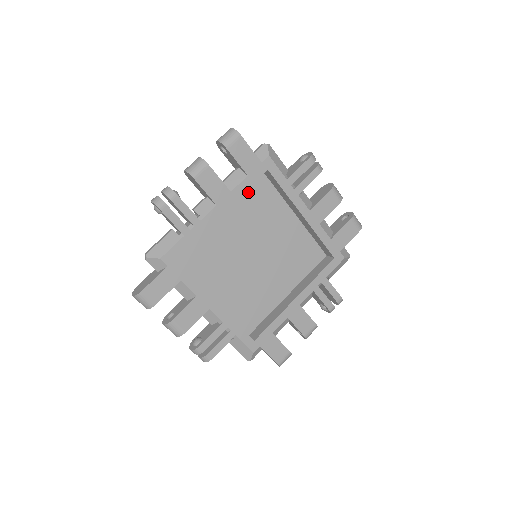
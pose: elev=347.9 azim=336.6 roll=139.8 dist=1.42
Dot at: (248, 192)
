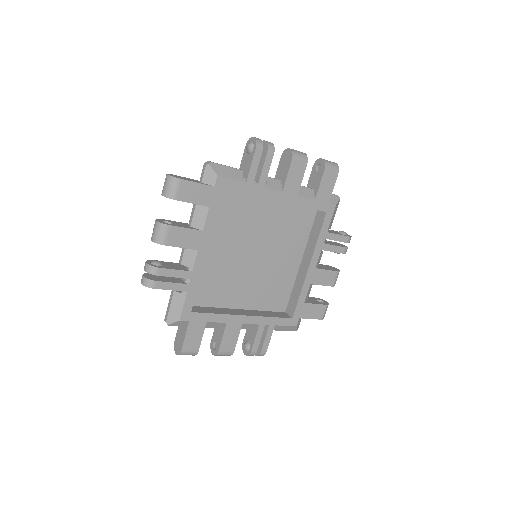
Dot at: (298, 211)
